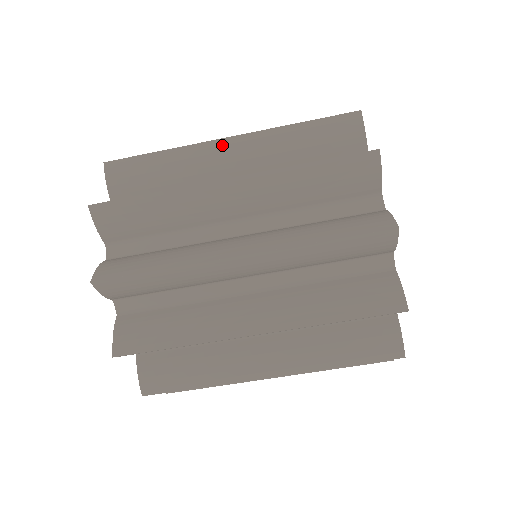
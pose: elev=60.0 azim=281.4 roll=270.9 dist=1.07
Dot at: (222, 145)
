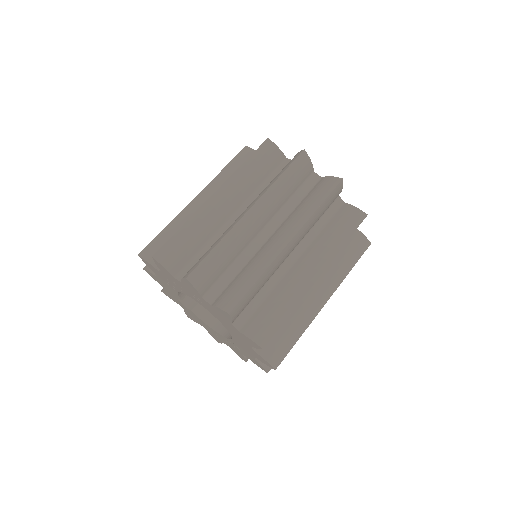
Dot at: occluded
